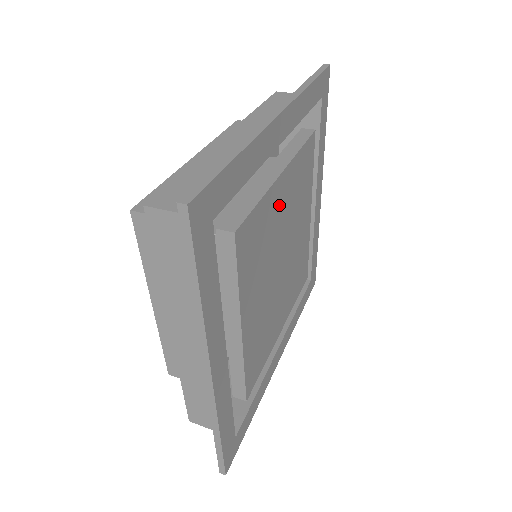
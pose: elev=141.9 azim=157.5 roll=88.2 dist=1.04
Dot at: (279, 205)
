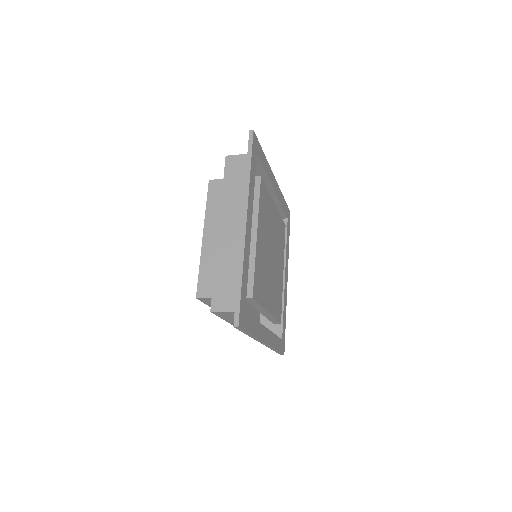
Dot at: (273, 216)
